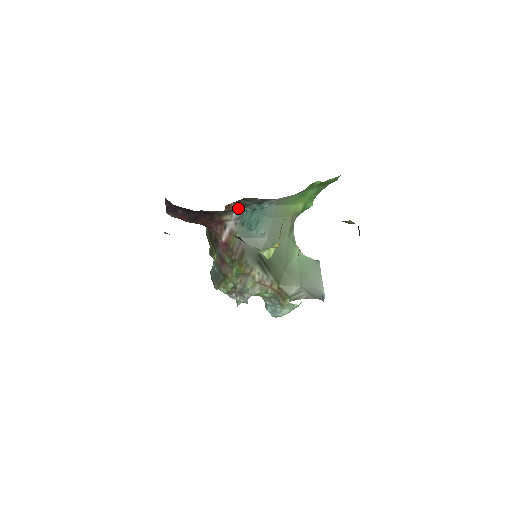
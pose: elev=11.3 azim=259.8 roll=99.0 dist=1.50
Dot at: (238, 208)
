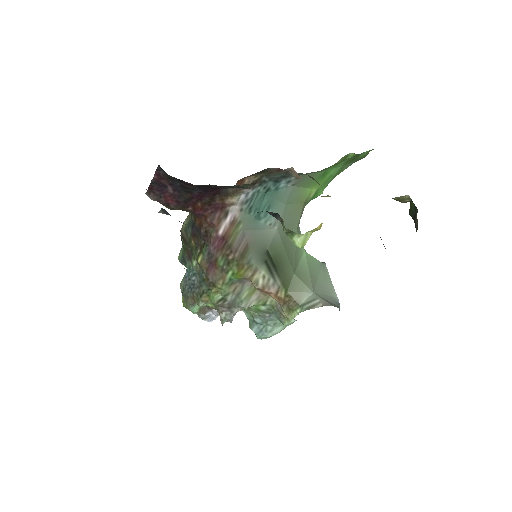
Dot at: occluded
